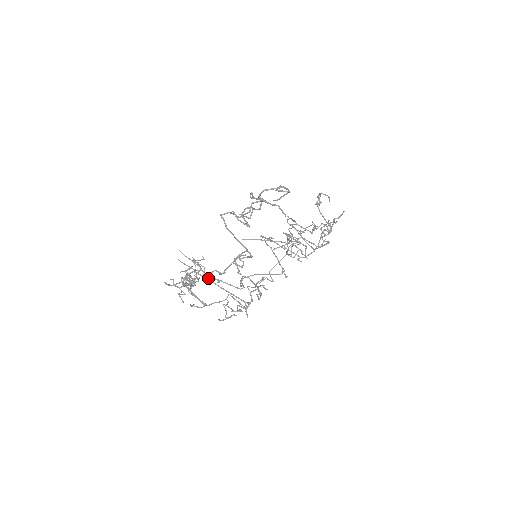
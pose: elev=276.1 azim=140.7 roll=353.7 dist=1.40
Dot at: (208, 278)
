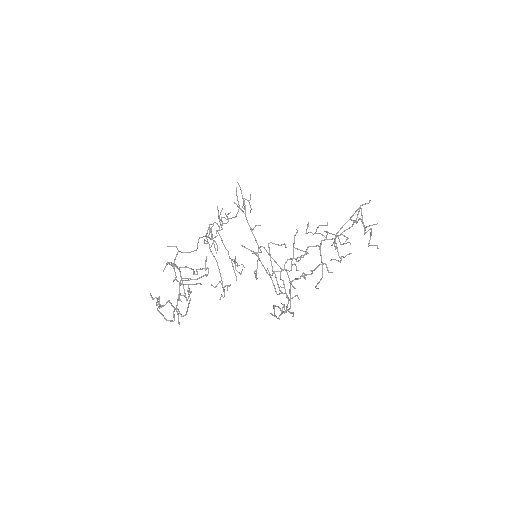
Dot at: (175, 278)
